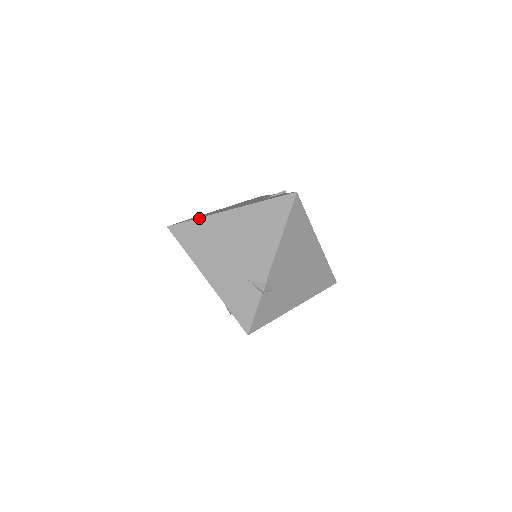
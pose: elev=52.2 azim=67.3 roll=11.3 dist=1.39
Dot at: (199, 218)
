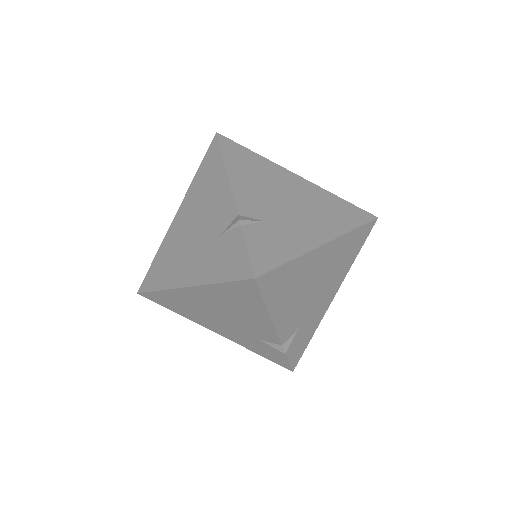
Dot at: (157, 251)
